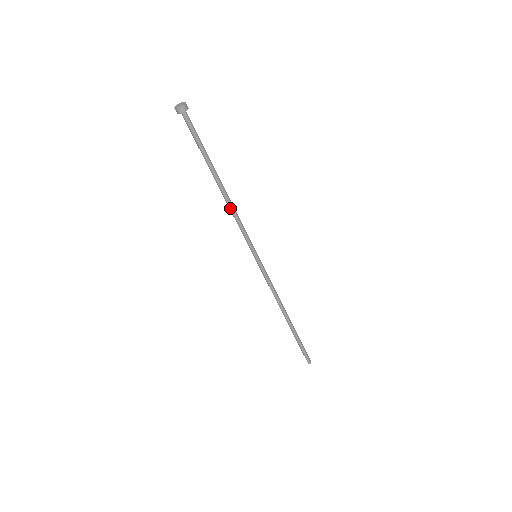
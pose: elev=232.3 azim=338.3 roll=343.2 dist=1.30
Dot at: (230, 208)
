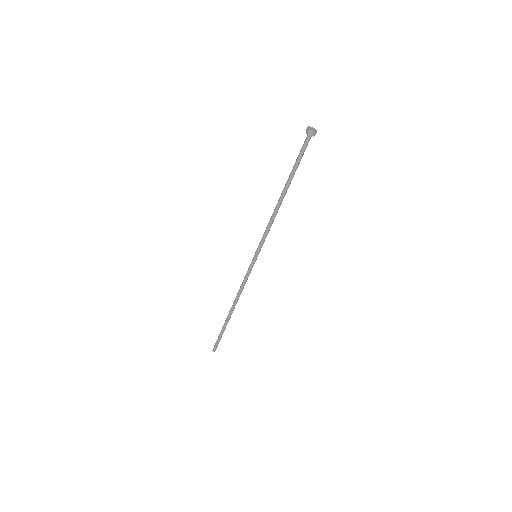
Dot at: occluded
